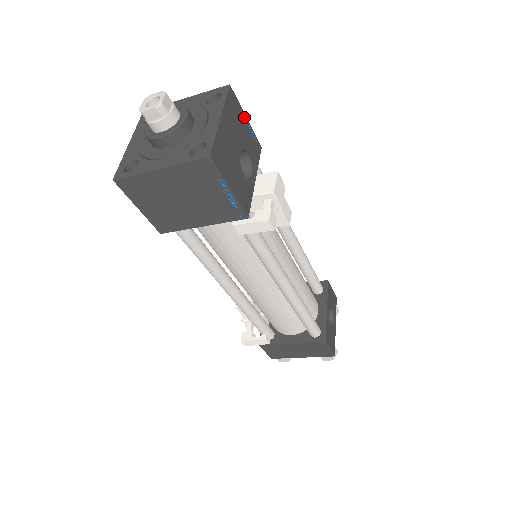
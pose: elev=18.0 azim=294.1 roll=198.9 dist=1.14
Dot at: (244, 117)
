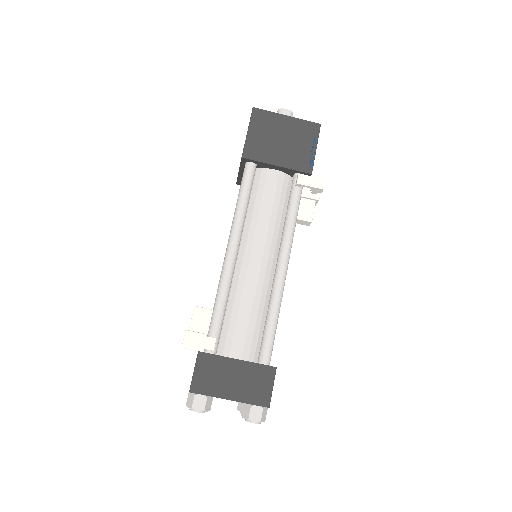
Dot at: occluded
